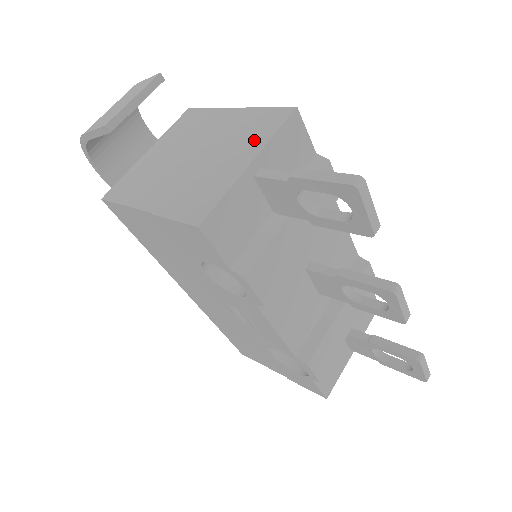
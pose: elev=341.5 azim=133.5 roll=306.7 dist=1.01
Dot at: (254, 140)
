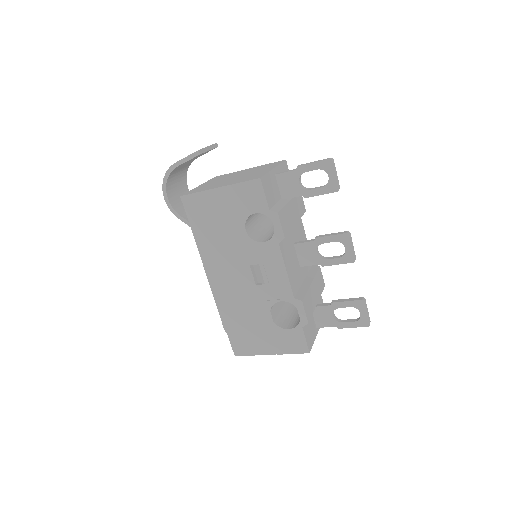
Dot at: occluded
